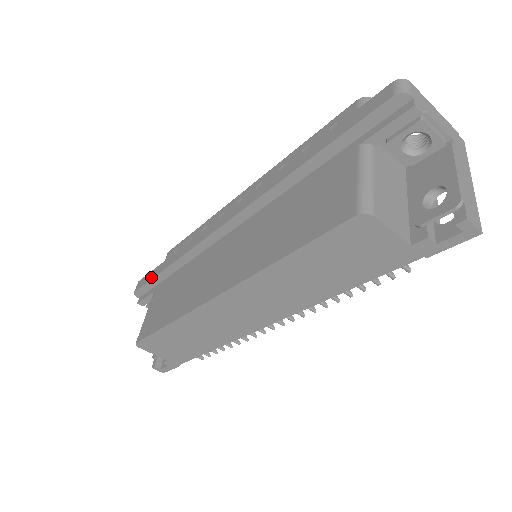
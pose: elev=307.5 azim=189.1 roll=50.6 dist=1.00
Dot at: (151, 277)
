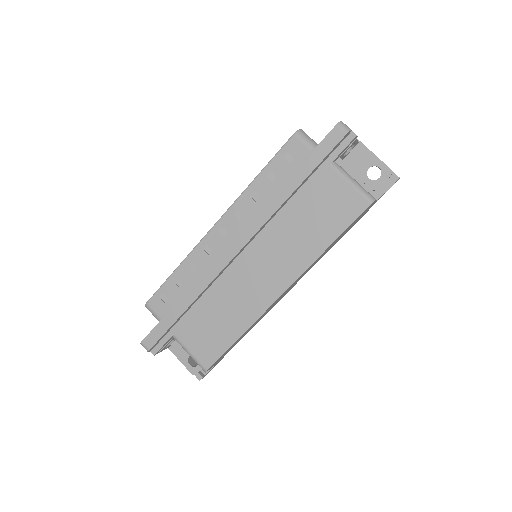
Dot at: (166, 328)
